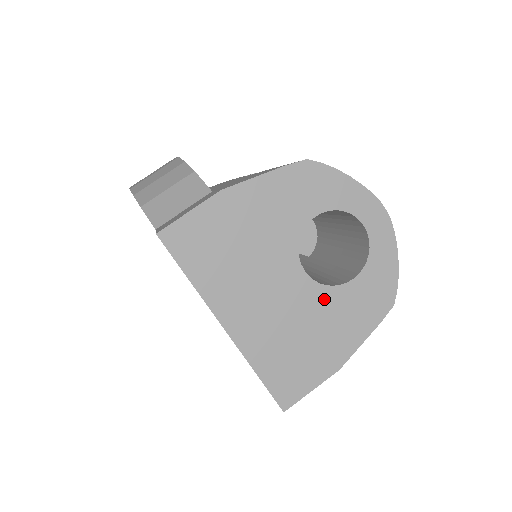
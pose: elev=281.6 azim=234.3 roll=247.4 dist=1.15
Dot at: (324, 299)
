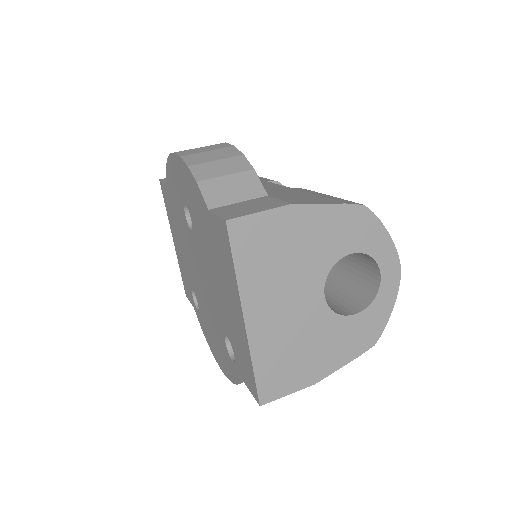
Dot at: (328, 323)
